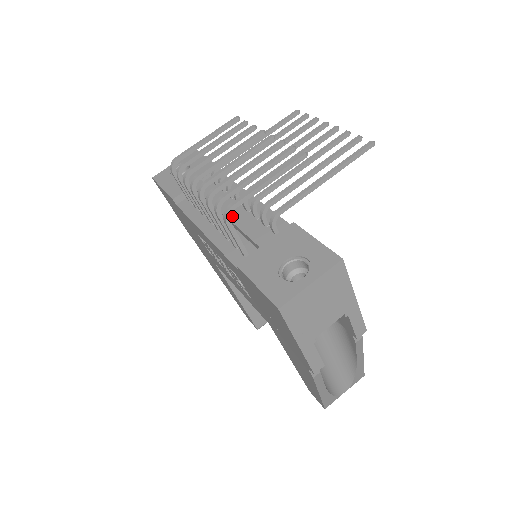
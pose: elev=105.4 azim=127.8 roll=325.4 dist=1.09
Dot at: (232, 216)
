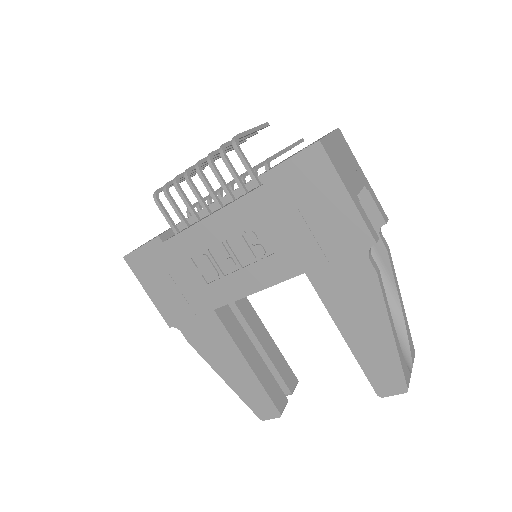
Dot at: occluded
